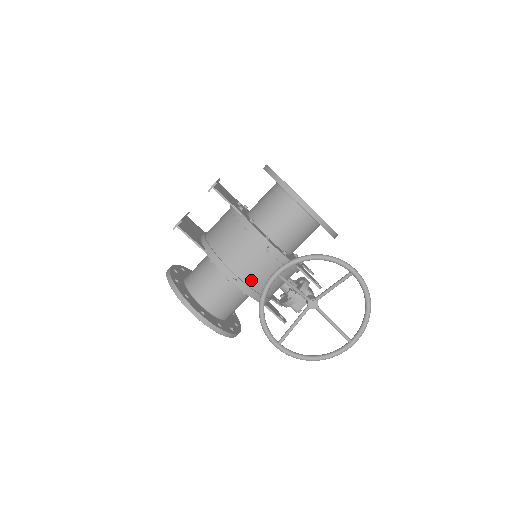
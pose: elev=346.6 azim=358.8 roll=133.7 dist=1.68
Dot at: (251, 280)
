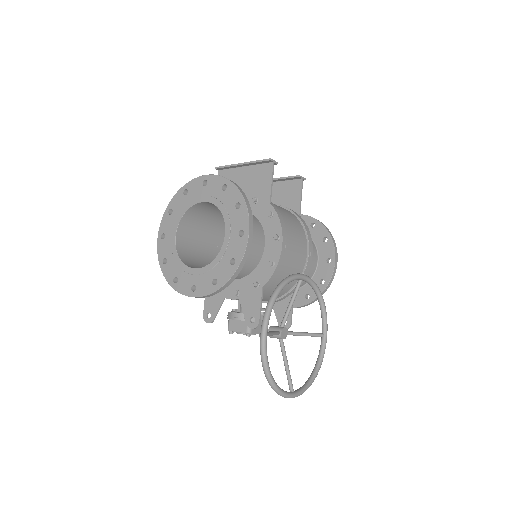
Dot at: (286, 259)
